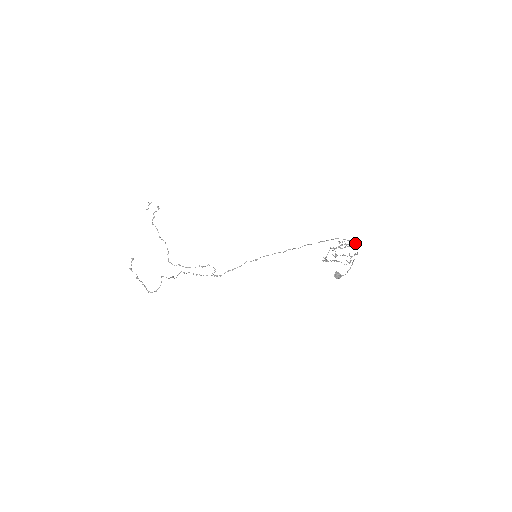
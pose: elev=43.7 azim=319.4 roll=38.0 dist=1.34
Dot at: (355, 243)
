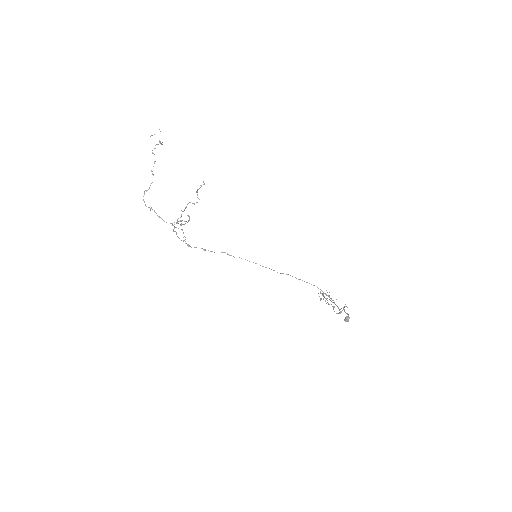
Dot at: occluded
